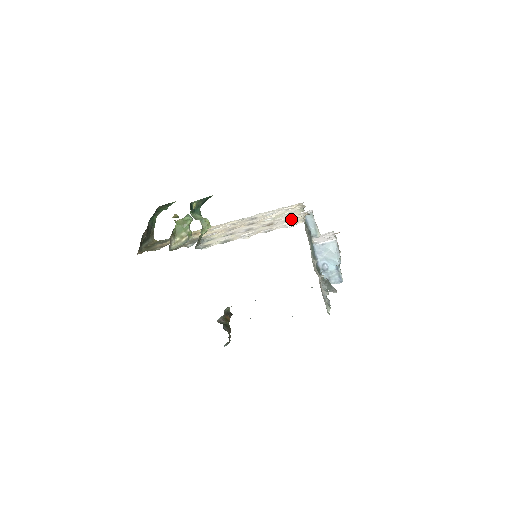
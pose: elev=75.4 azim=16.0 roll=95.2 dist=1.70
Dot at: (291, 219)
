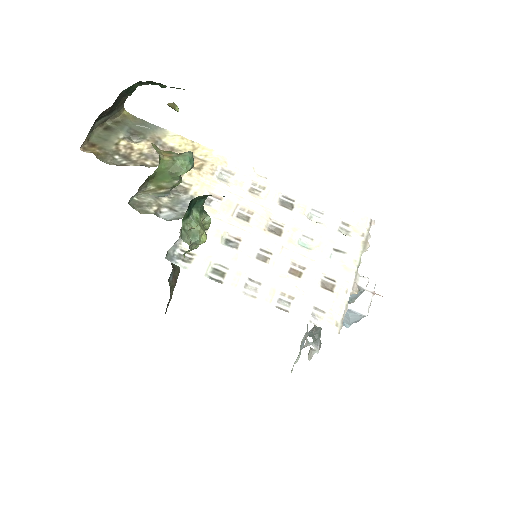
Dot at: (330, 287)
